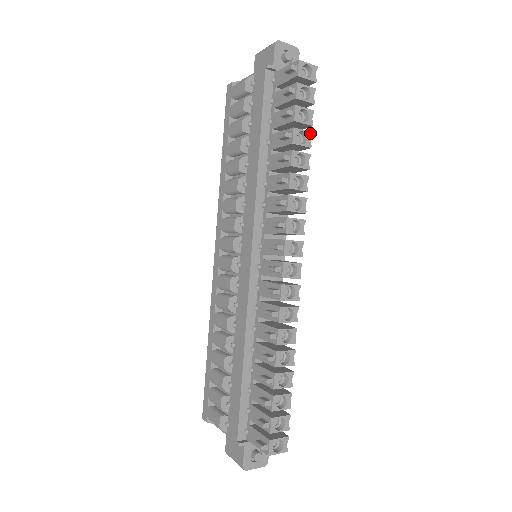
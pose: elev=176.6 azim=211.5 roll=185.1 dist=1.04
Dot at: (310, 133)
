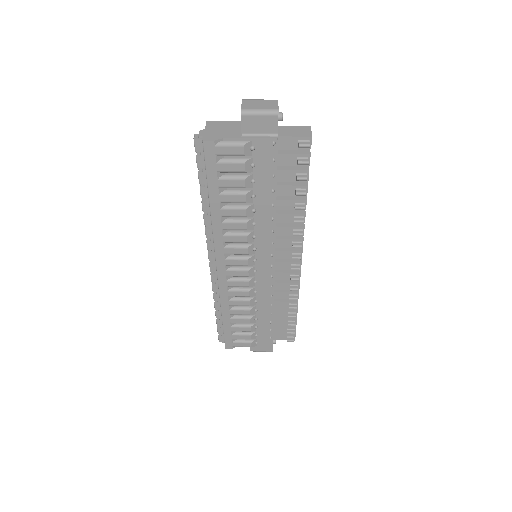
Dot at: occluded
